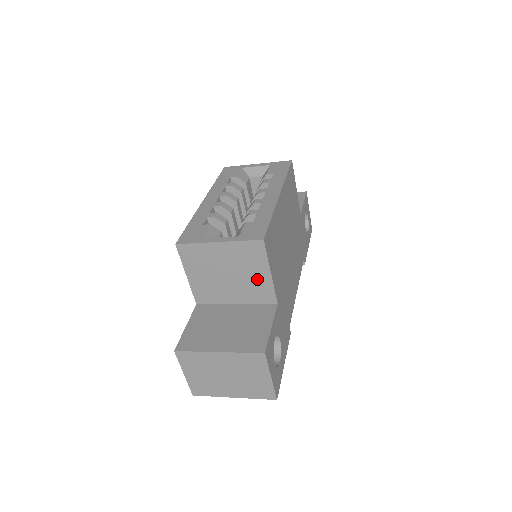
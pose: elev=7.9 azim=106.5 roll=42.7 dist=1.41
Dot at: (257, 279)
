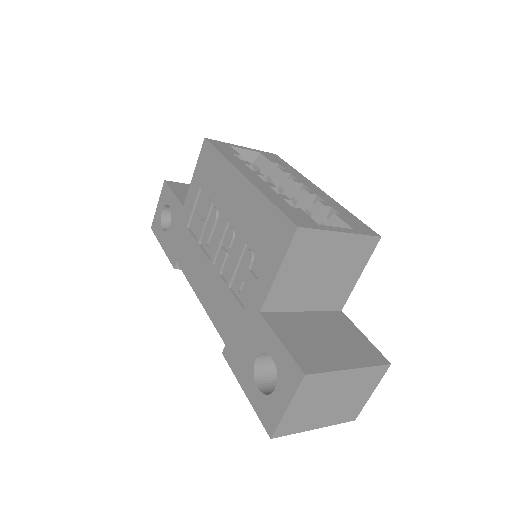
Dot at: (344, 281)
